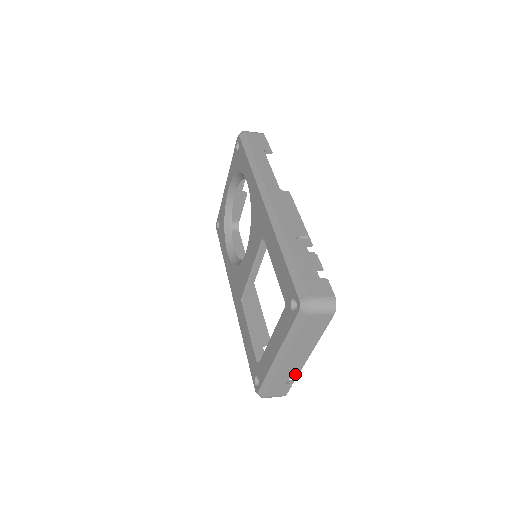
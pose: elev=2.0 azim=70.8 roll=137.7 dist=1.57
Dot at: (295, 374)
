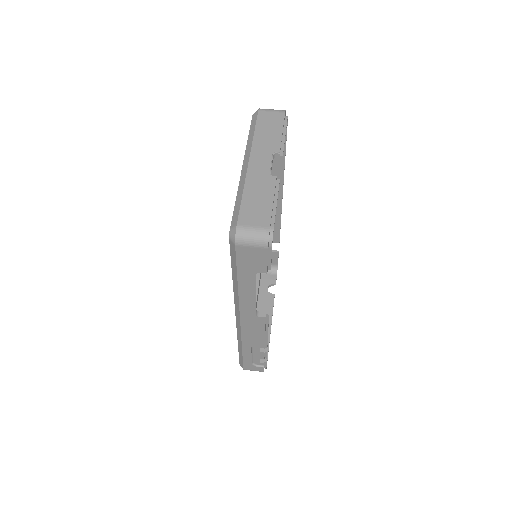
Dot at: (269, 299)
